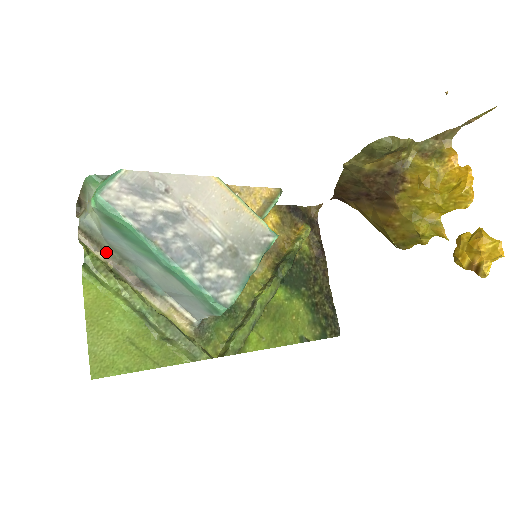
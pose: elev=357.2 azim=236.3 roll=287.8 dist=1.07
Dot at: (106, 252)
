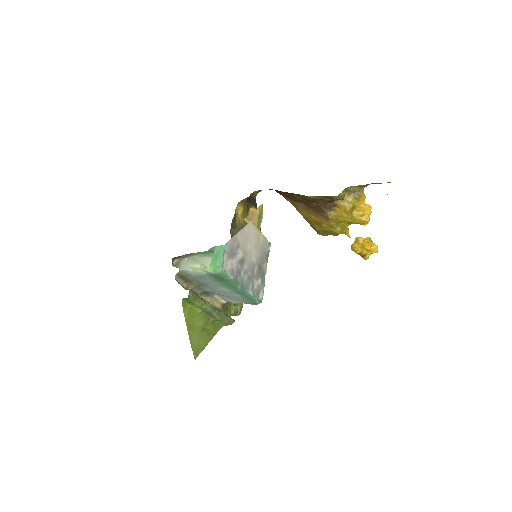
Dot at: (189, 283)
